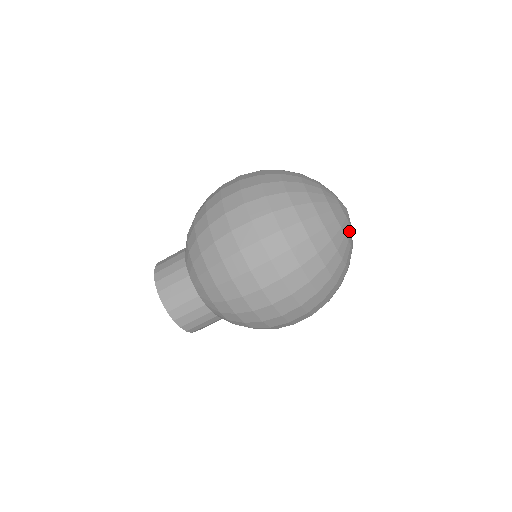
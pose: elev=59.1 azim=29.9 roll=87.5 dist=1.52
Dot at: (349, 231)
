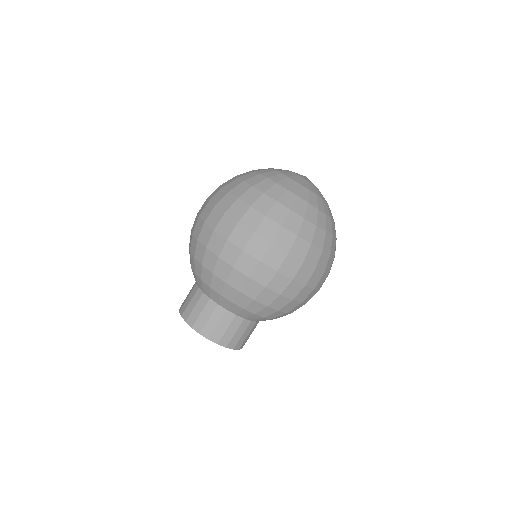
Dot at: occluded
